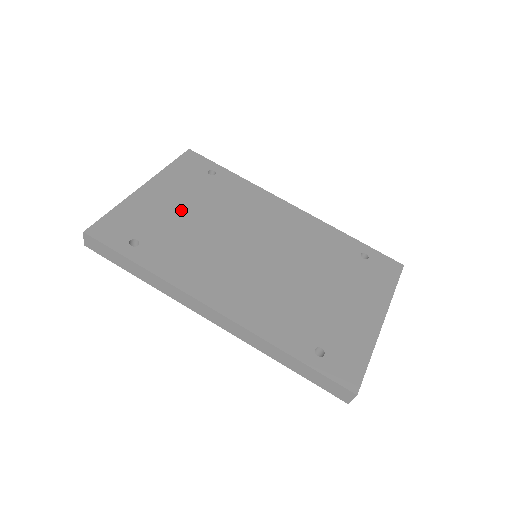
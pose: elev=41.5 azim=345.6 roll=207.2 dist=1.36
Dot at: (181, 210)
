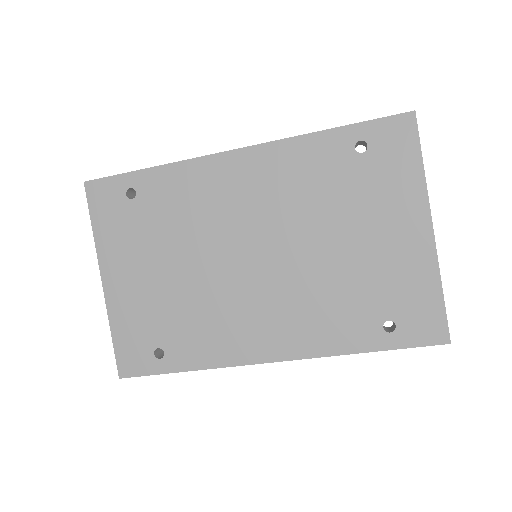
Dot at: (154, 278)
